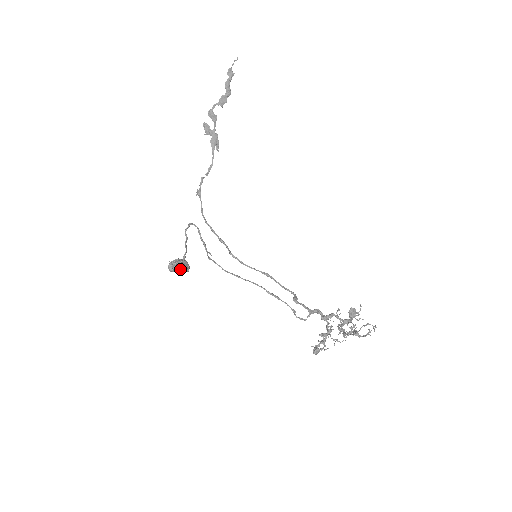
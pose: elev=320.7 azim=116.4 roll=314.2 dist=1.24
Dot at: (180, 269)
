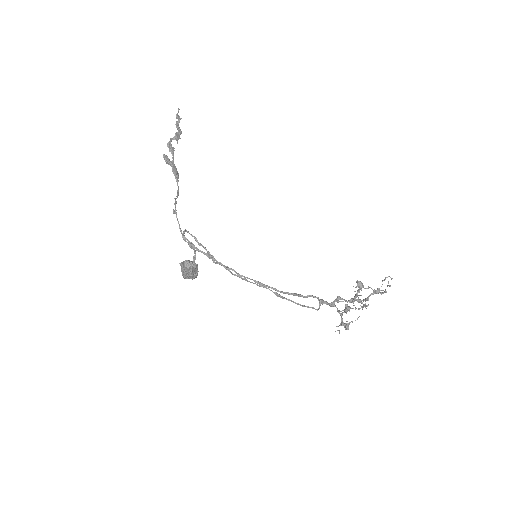
Dot at: (196, 267)
